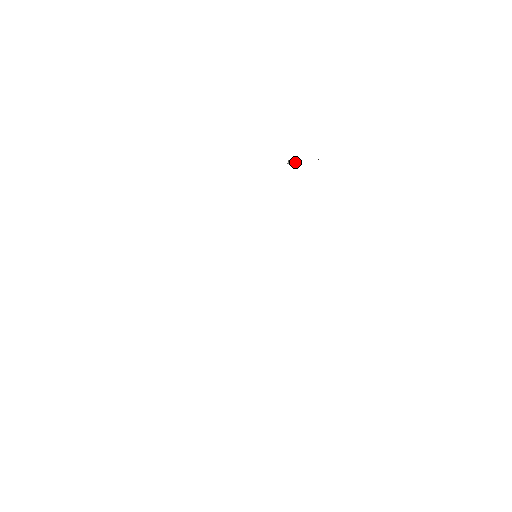
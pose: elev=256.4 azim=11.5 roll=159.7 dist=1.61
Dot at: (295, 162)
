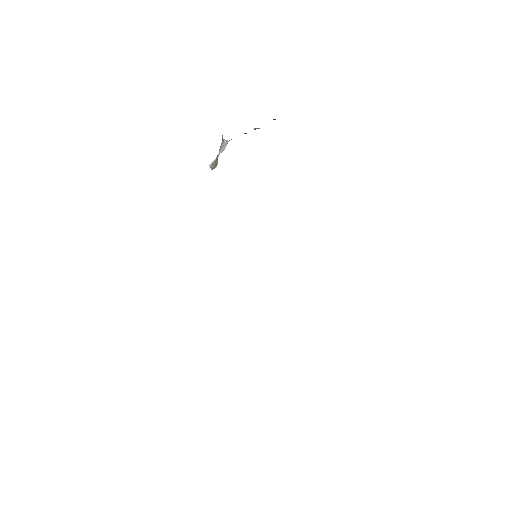
Dot at: (217, 159)
